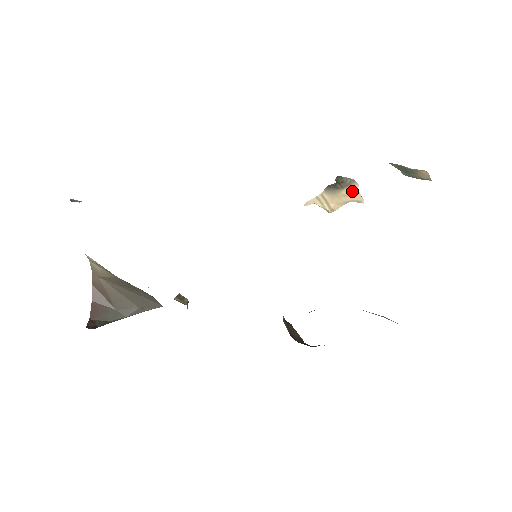
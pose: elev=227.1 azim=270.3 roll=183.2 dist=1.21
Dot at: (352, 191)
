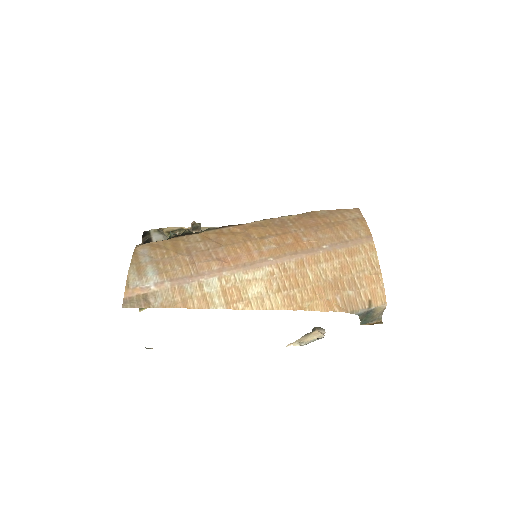
Dot at: (320, 332)
